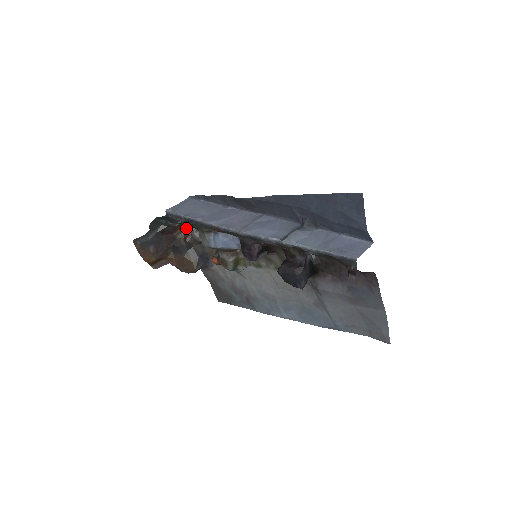
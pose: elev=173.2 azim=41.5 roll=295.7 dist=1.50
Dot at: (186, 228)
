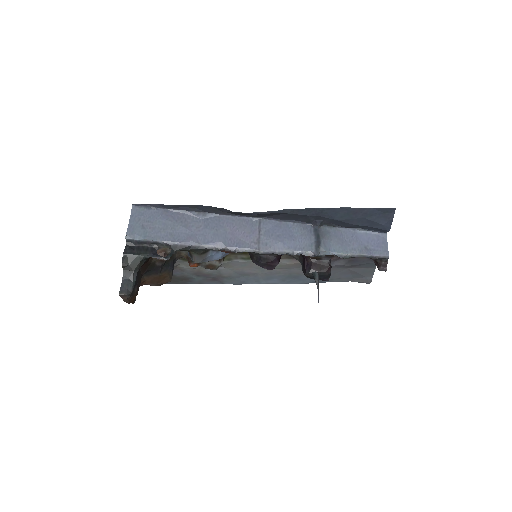
Dot at: (159, 249)
